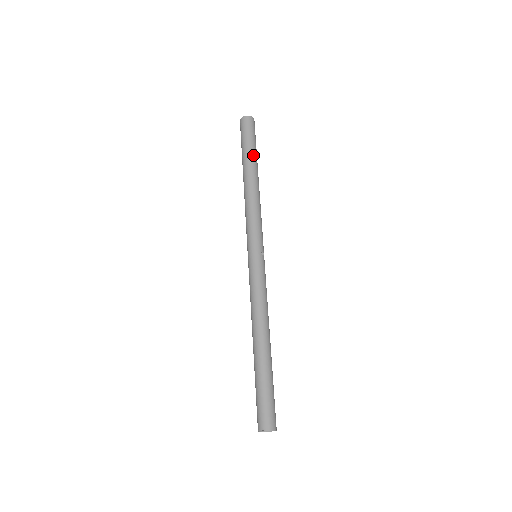
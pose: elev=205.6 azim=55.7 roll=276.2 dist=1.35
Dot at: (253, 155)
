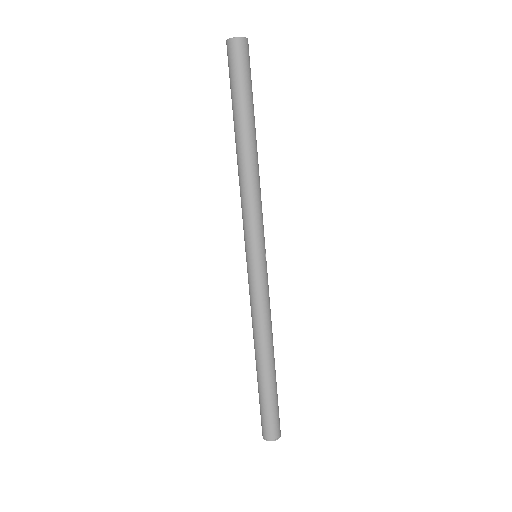
Dot at: (251, 110)
